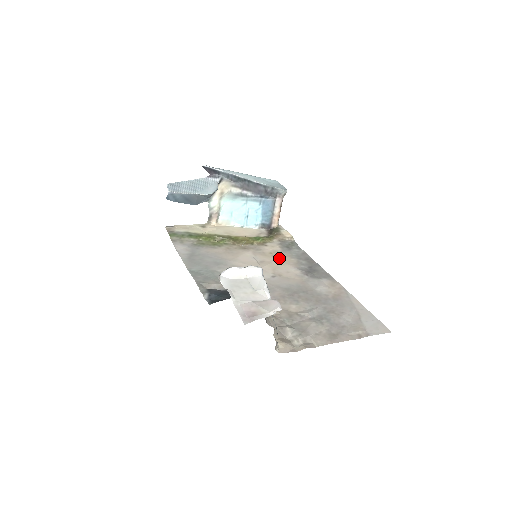
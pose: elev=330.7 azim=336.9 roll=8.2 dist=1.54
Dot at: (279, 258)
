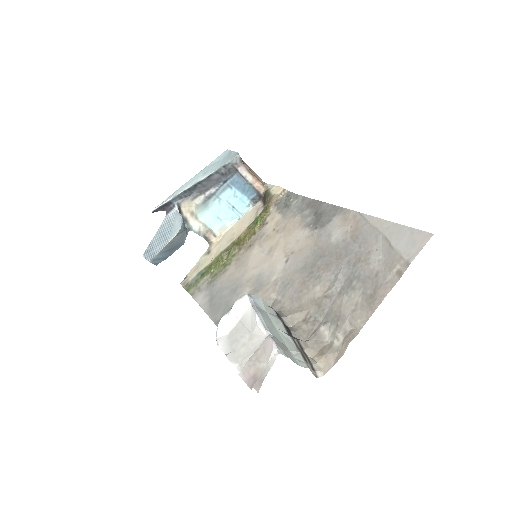
Dot at: (283, 229)
